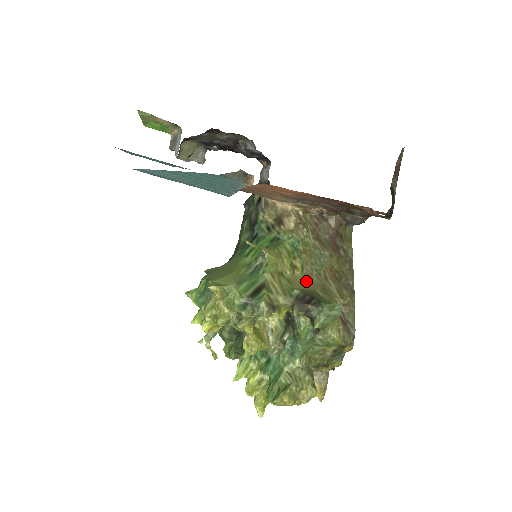
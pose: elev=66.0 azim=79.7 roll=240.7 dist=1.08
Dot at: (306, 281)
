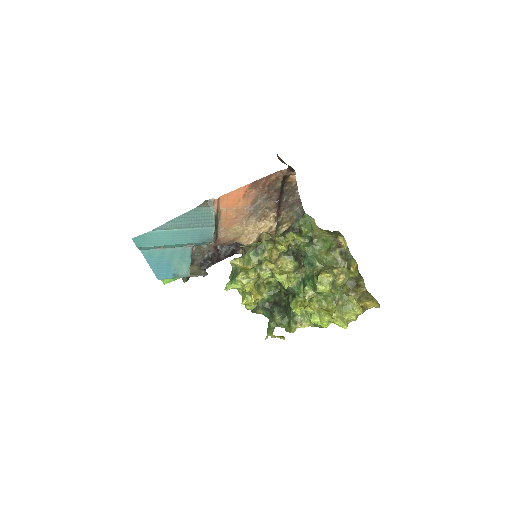
Dot at: occluded
